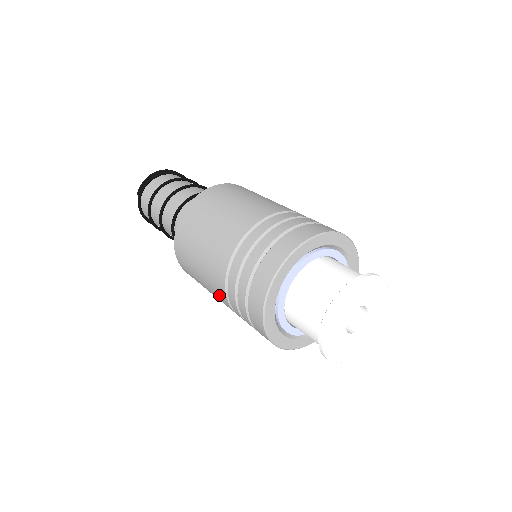
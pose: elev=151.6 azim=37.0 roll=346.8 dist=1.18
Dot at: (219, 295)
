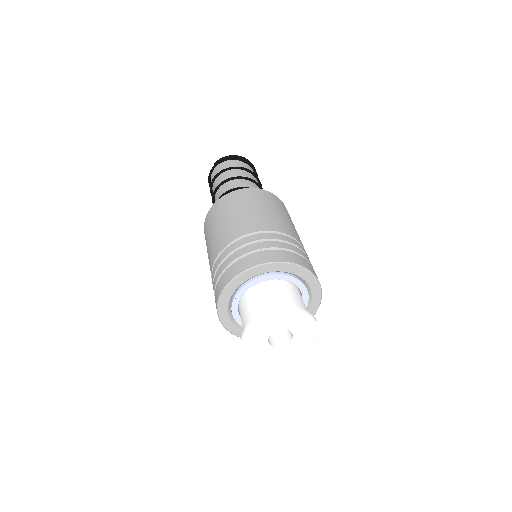
Dot at: (210, 265)
